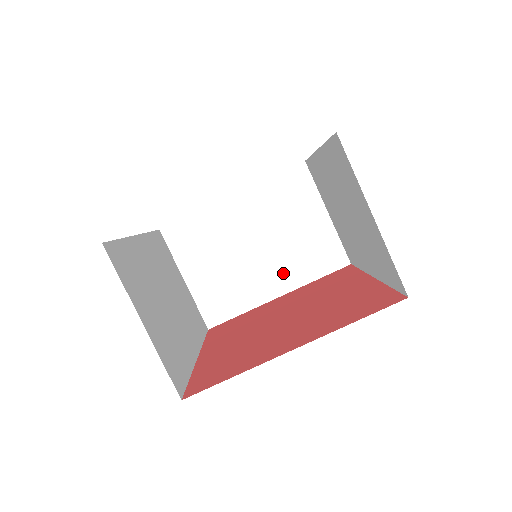
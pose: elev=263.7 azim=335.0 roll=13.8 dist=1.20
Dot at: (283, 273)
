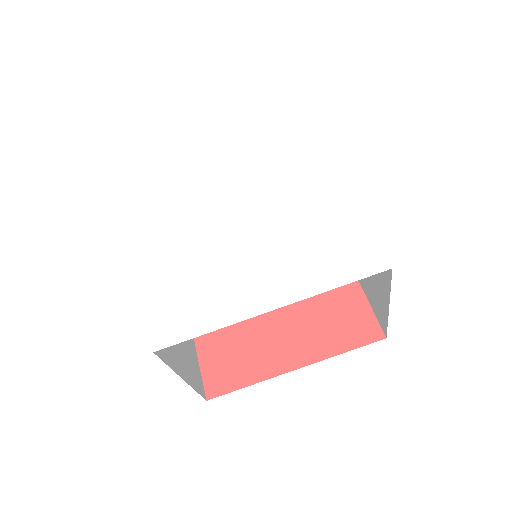
Dot at: occluded
